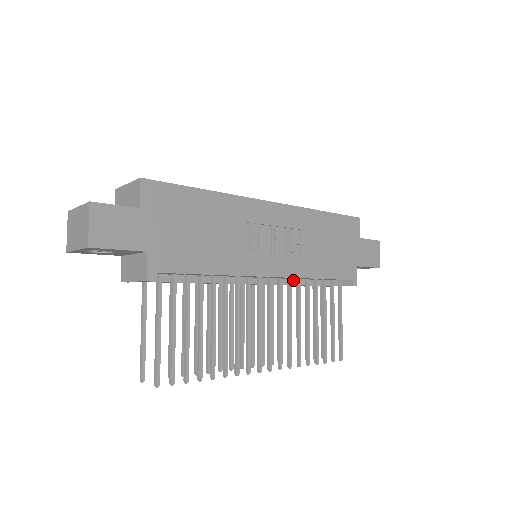
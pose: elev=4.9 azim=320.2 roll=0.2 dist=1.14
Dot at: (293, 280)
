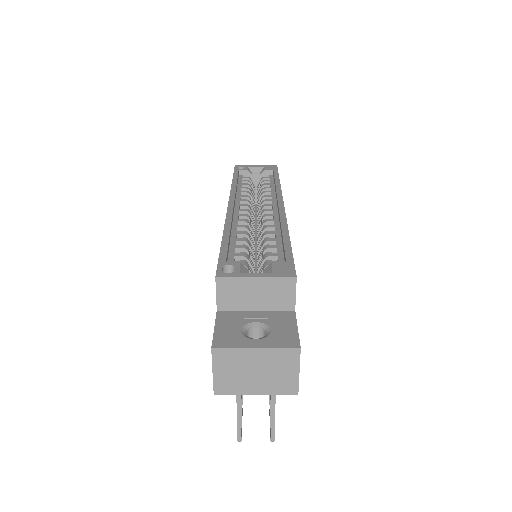
Dot at: occluded
